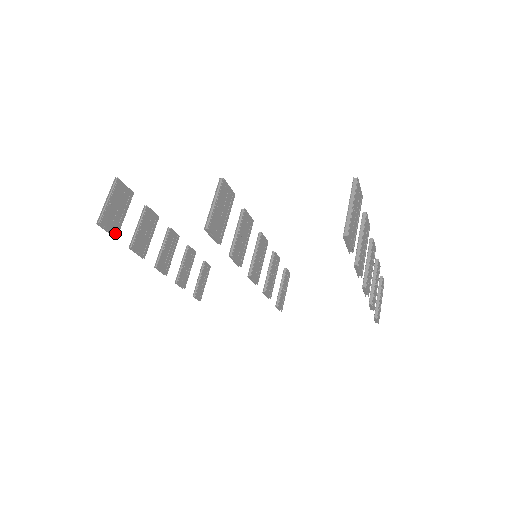
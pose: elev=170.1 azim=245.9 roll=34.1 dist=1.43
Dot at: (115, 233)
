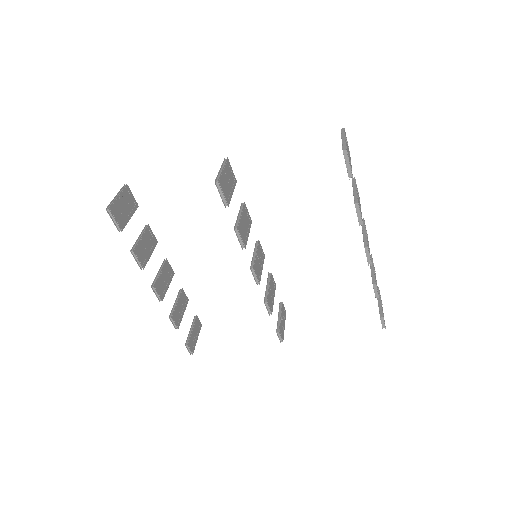
Dot at: (121, 227)
